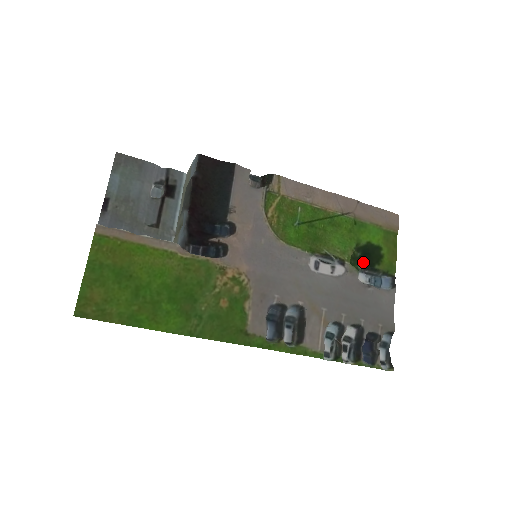
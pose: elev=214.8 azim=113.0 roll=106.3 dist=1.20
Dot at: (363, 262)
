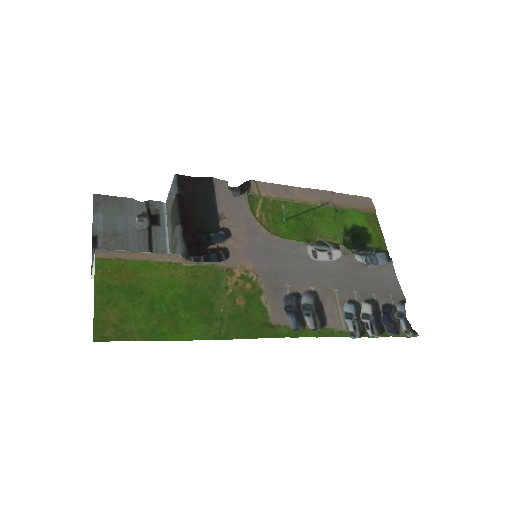
Dot at: (355, 245)
